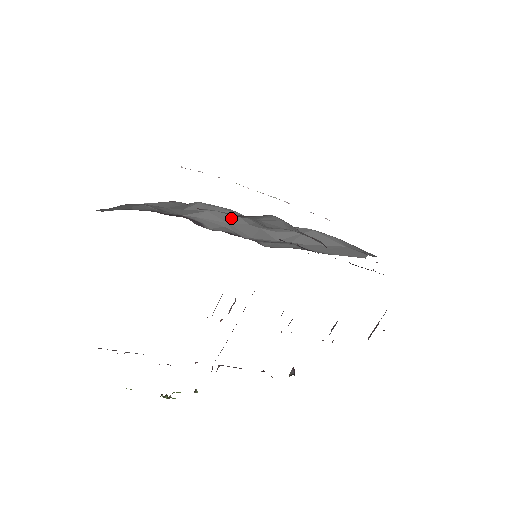
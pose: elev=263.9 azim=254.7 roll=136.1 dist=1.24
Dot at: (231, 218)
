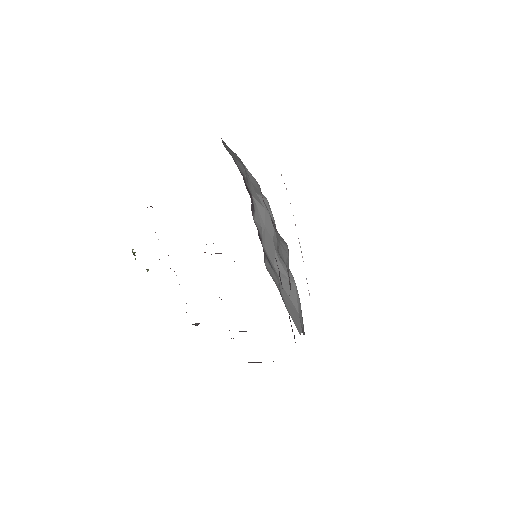
Dot at: (270, 226)
